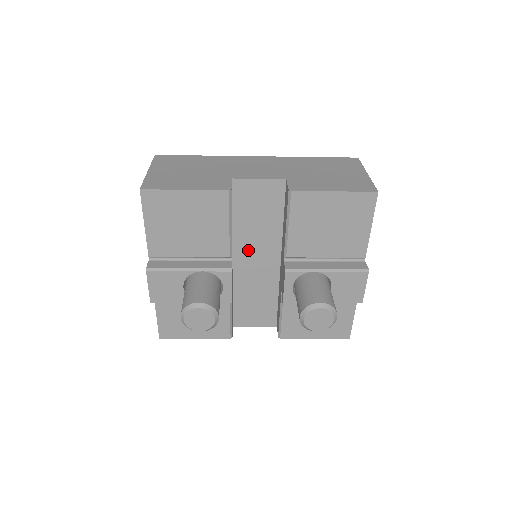
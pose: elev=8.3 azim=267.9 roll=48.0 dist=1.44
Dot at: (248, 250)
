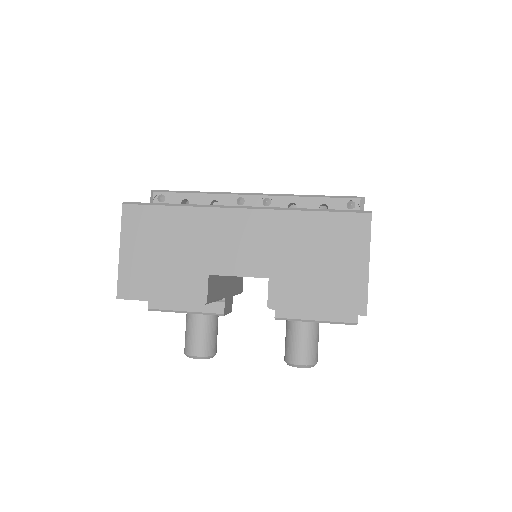
Dot at: occluded
